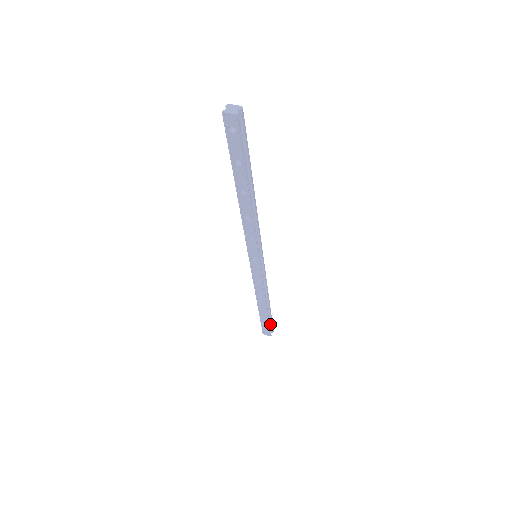
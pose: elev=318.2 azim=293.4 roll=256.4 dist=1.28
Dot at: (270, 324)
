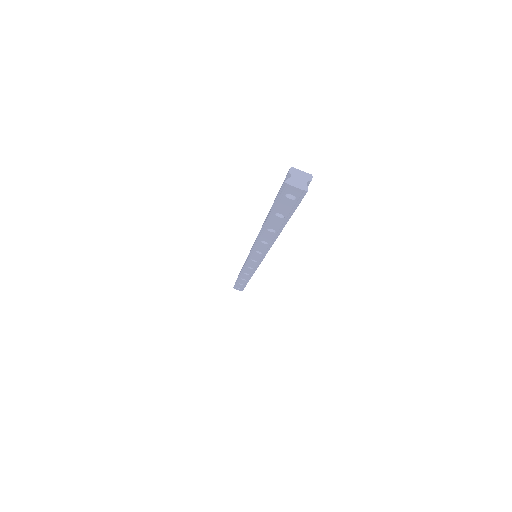
Dot at: occluded
